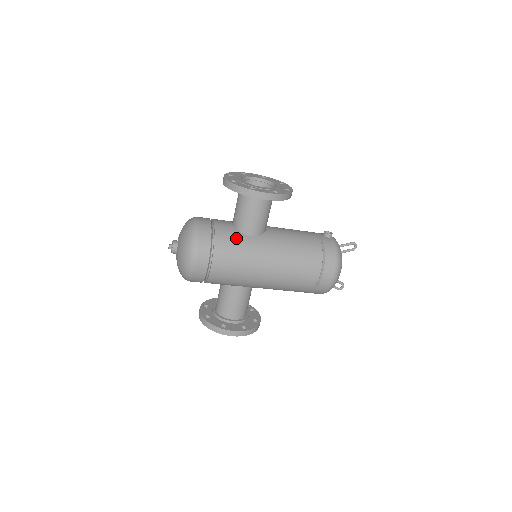
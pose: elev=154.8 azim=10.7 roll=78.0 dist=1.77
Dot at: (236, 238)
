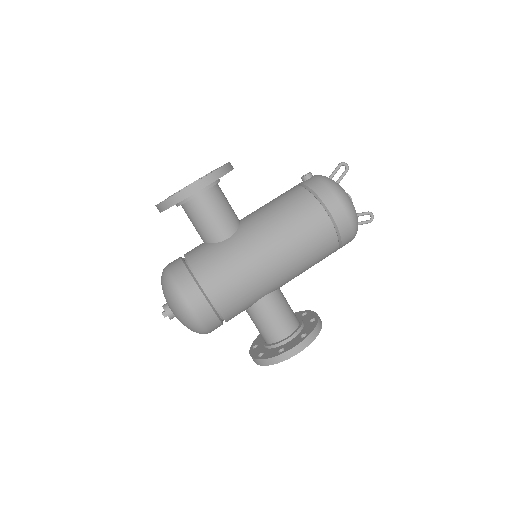
Dot at: (214, 252)
